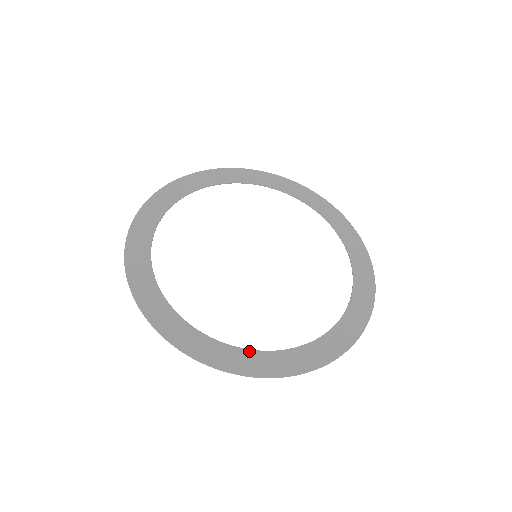
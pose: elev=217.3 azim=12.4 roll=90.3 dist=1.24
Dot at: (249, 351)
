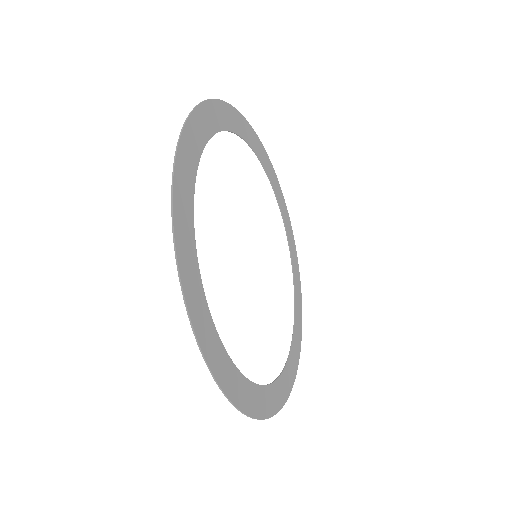
Dot at: (264, 387)
